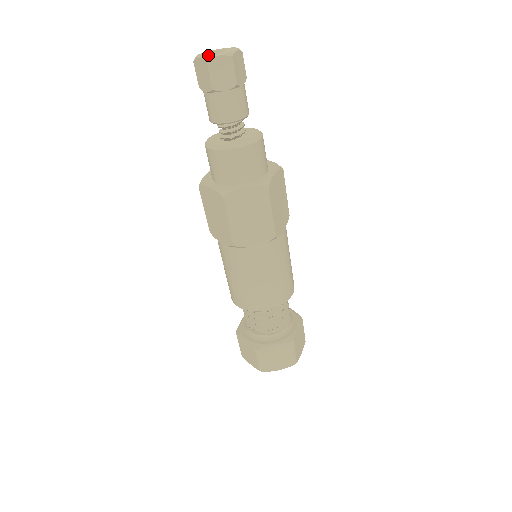
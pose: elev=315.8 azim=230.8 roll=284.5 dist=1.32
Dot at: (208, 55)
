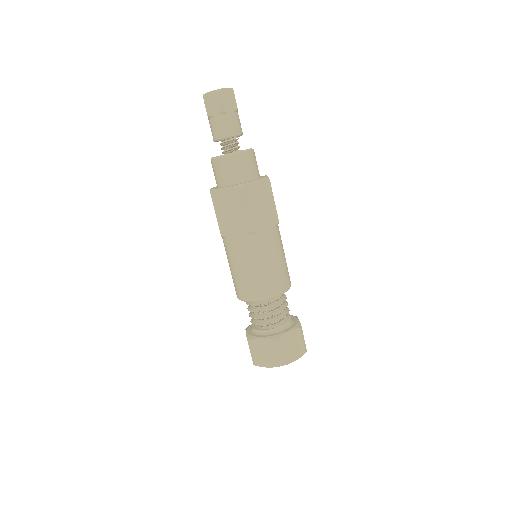
Dot at: occluded
